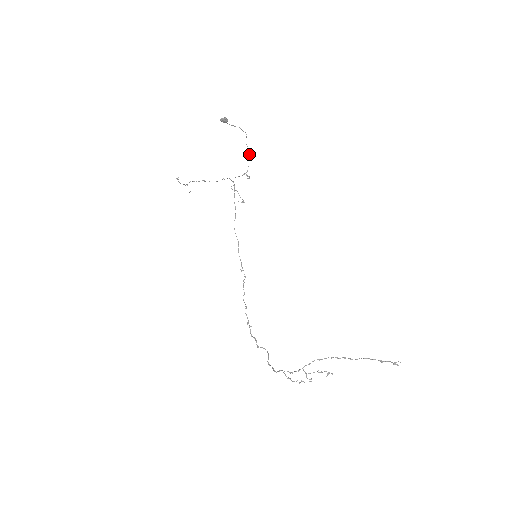
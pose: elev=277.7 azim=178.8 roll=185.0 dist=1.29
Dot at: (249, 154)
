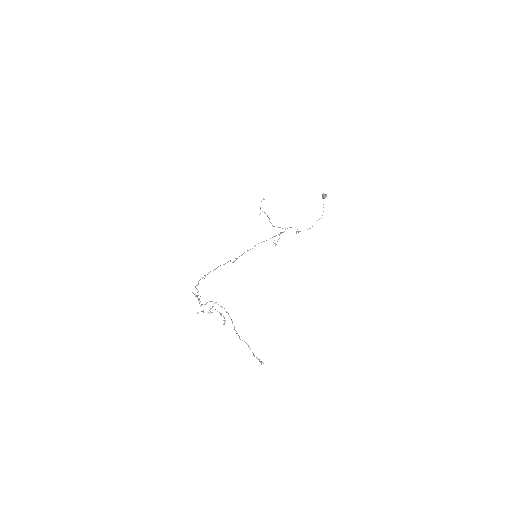
Dot at: (310, 228)
